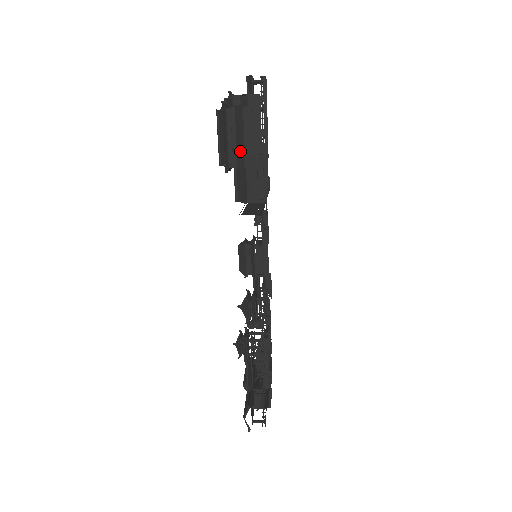
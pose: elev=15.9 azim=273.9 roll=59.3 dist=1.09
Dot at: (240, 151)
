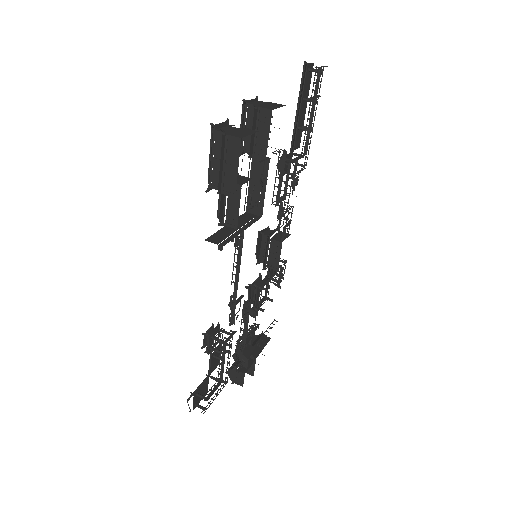
Dot at: (220, 176)
